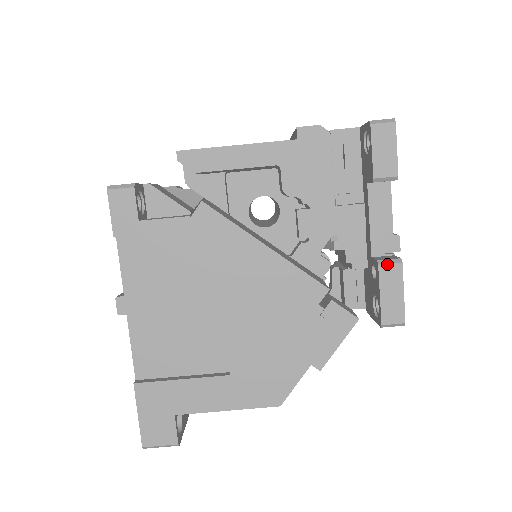
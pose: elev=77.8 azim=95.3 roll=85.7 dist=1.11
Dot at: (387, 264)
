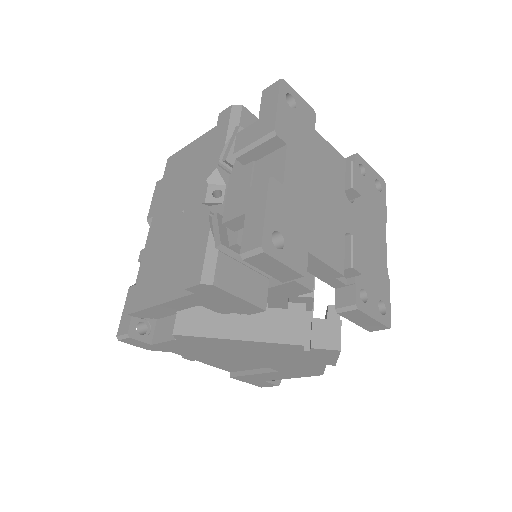
Dot at: (344, 312)
